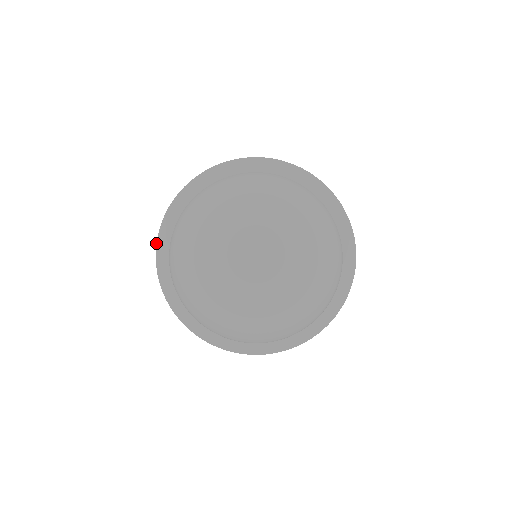
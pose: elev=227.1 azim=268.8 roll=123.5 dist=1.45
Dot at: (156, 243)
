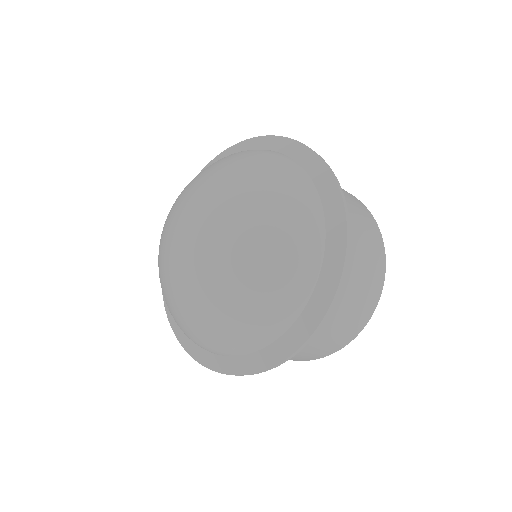
Dot at: occluded
